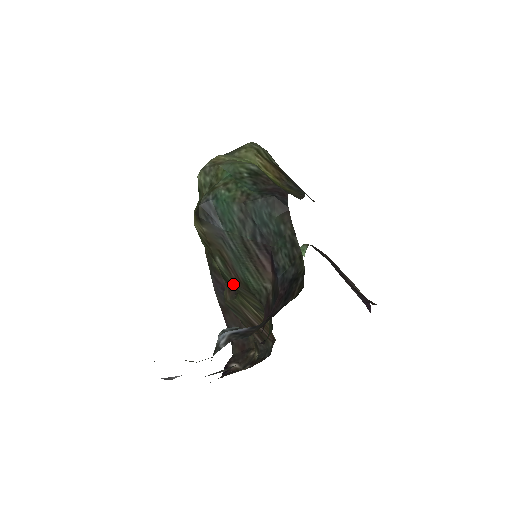
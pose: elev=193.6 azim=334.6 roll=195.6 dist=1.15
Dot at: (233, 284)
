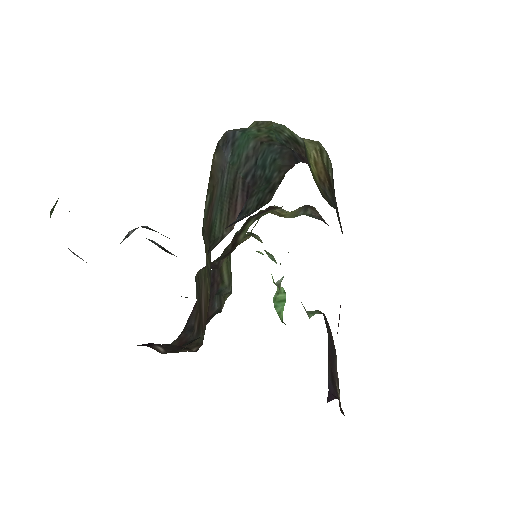
Dot at: (204, 230)
